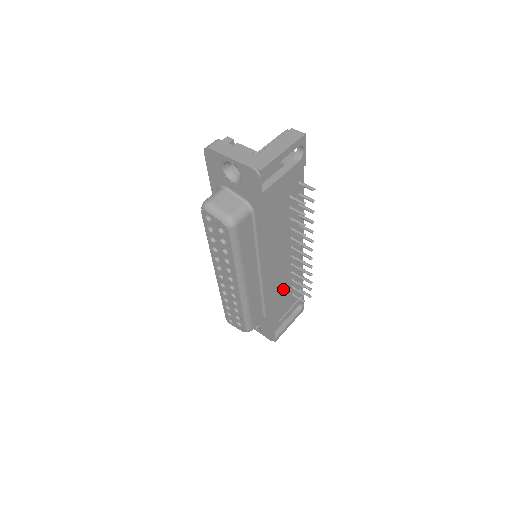
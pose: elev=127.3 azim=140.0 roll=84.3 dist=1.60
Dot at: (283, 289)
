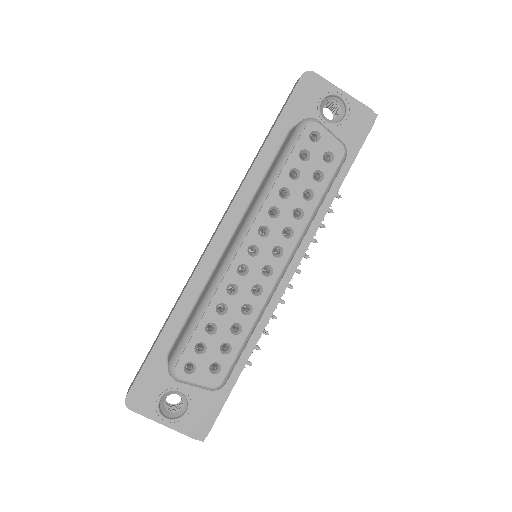
Dot at: occluded
